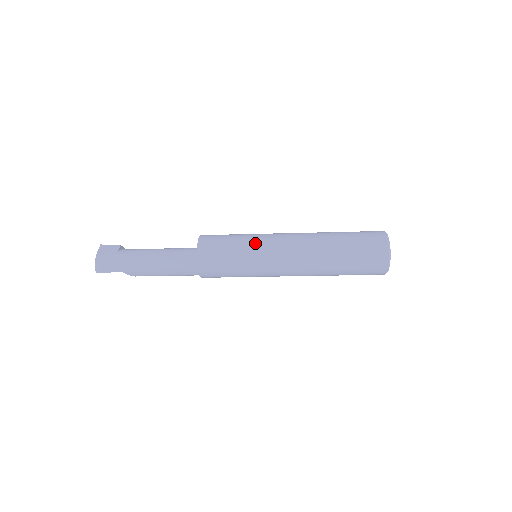
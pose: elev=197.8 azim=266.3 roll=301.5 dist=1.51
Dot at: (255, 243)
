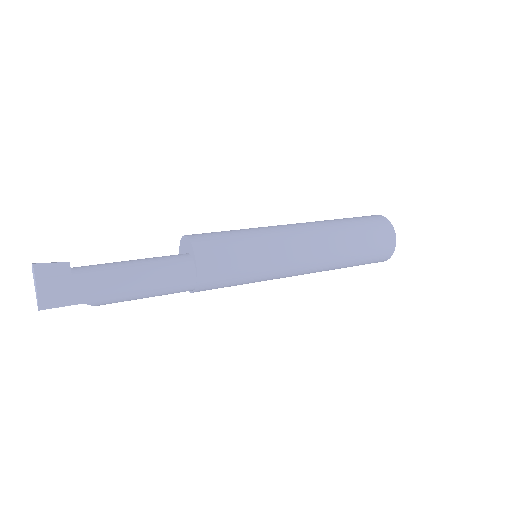
Dot at: (265, 242)
